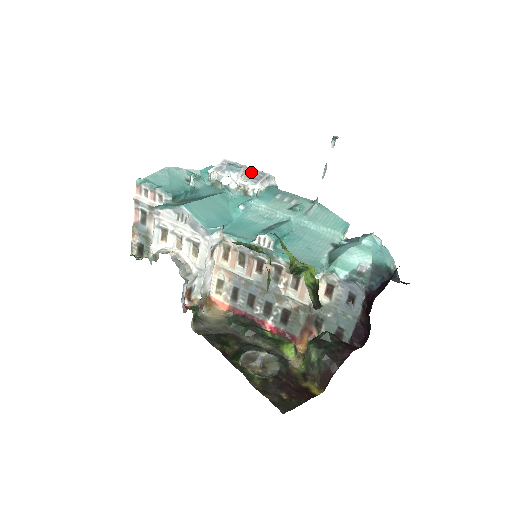
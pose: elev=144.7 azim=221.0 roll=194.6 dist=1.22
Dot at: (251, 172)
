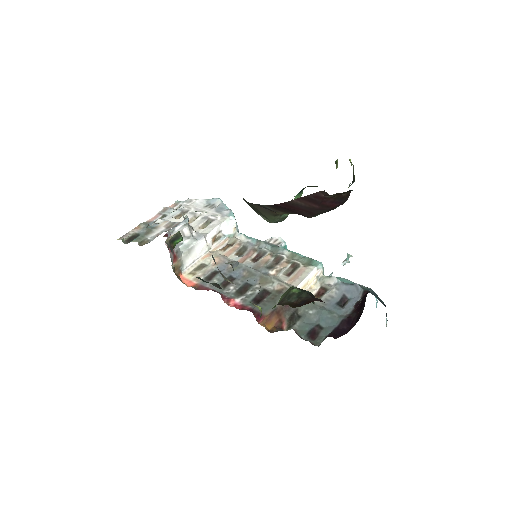
Dot at: occluded
